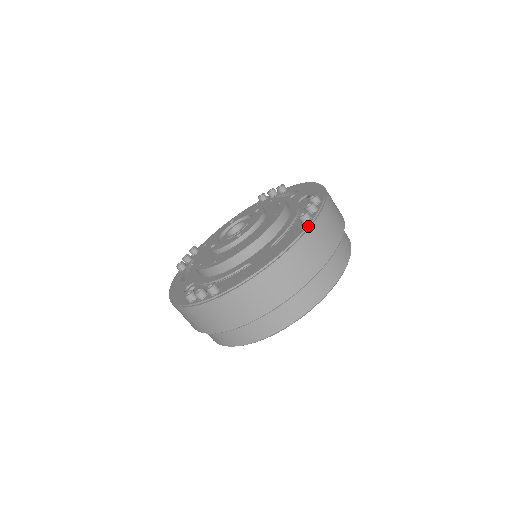
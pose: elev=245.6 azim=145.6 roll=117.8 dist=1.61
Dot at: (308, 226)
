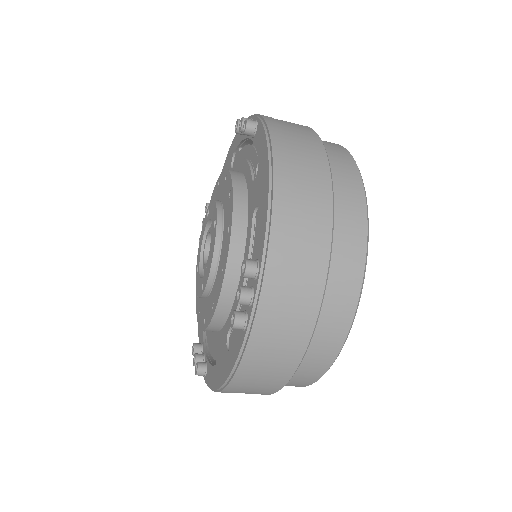
Dot at: (243, 343)
